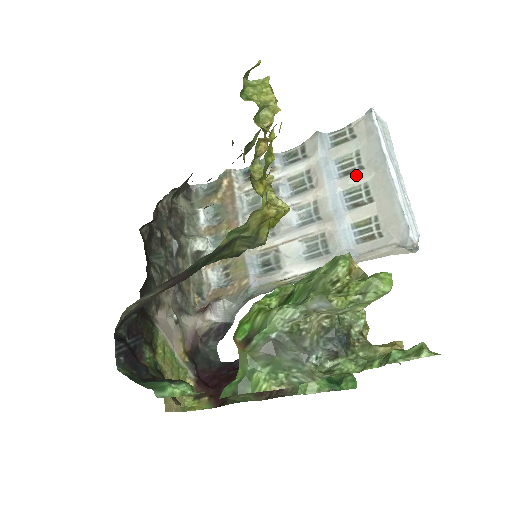
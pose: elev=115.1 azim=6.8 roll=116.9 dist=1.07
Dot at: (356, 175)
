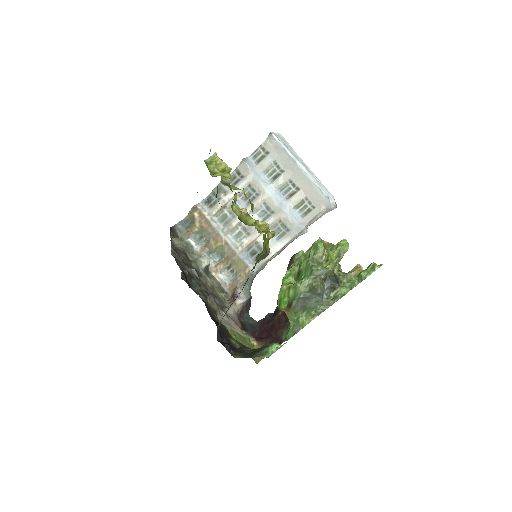
Dot at: (281, 177)
